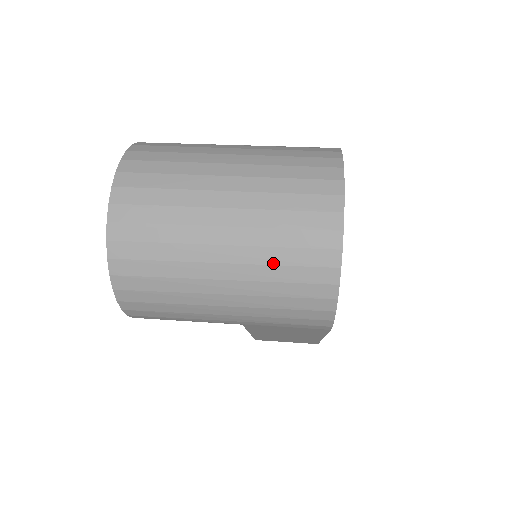
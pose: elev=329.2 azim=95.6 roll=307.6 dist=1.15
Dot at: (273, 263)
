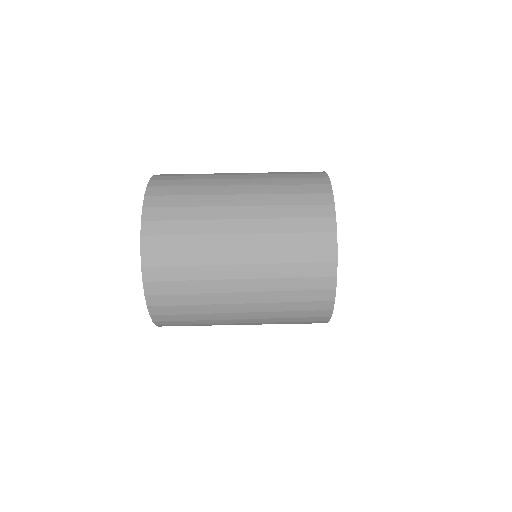
Dot at: (282, 289)
